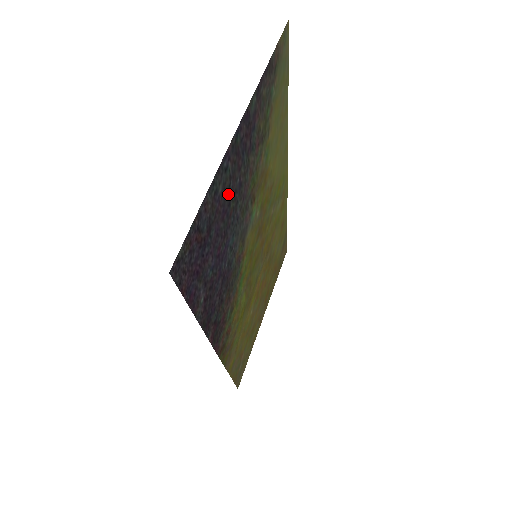
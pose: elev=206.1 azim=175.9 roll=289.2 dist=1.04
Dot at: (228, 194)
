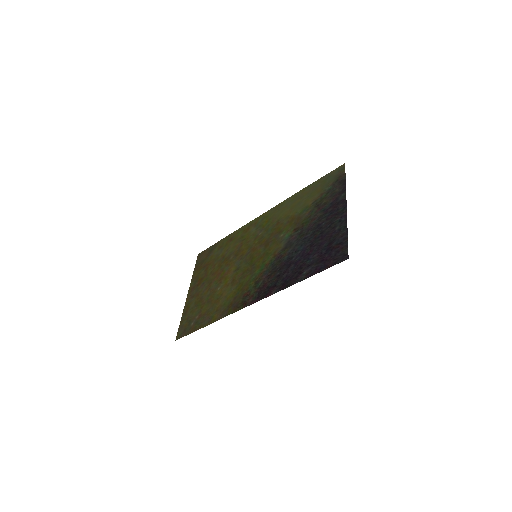
Dot at: (327, 229)
